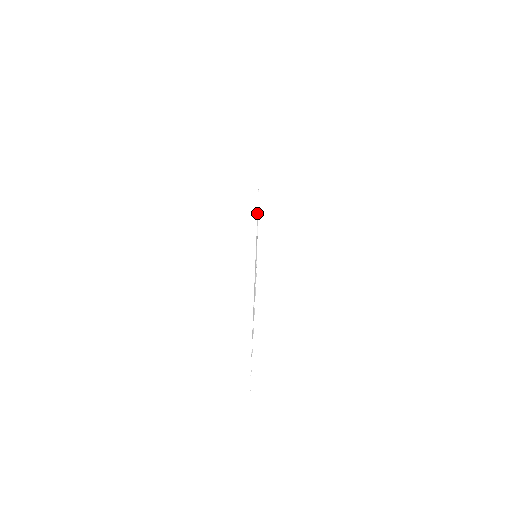
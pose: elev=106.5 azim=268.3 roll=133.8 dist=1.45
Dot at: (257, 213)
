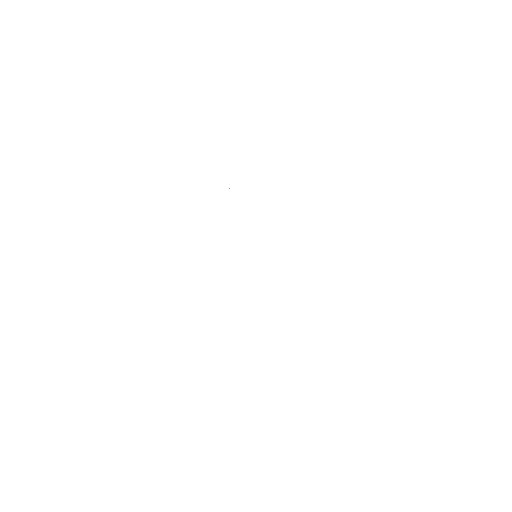
Dot at: occluded
